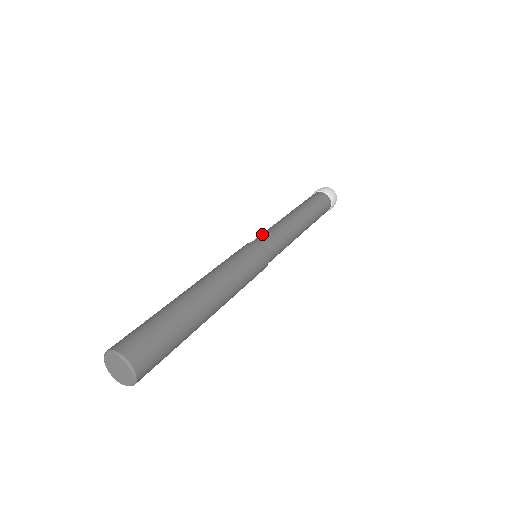
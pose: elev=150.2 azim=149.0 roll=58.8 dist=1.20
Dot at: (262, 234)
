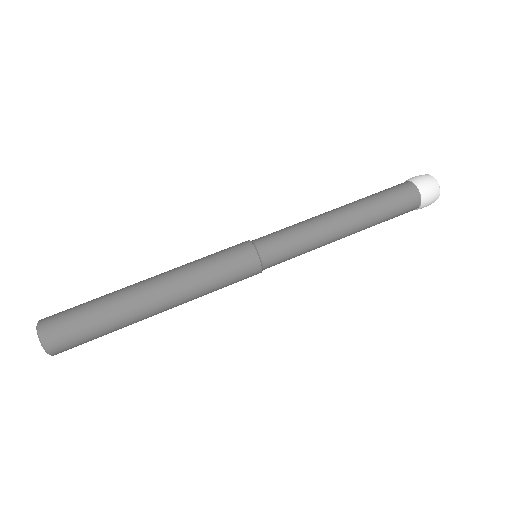
Dot at: occluded
